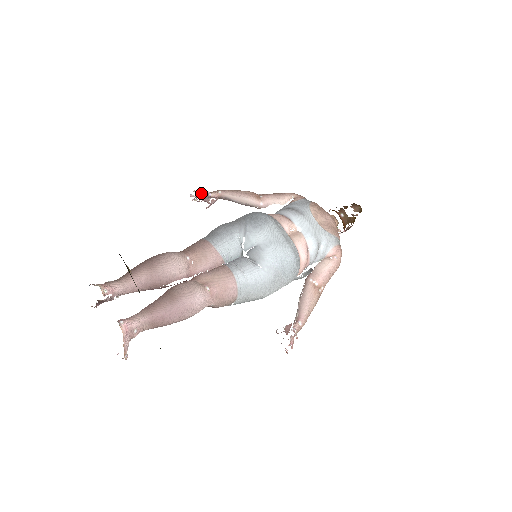
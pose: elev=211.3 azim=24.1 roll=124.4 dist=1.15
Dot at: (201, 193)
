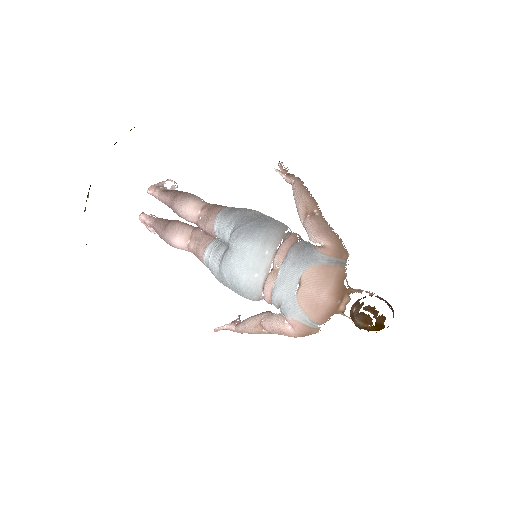
Dot at: (281, 170)
